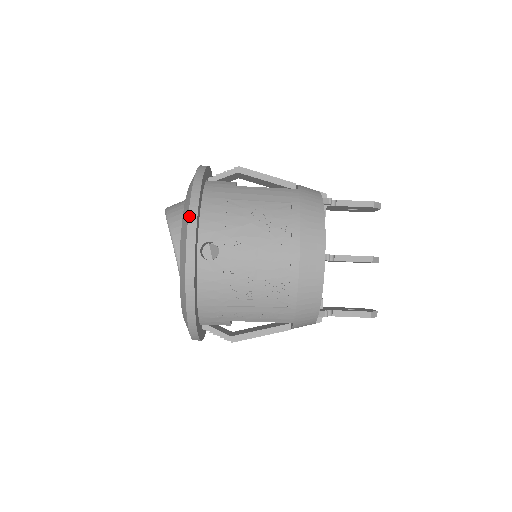
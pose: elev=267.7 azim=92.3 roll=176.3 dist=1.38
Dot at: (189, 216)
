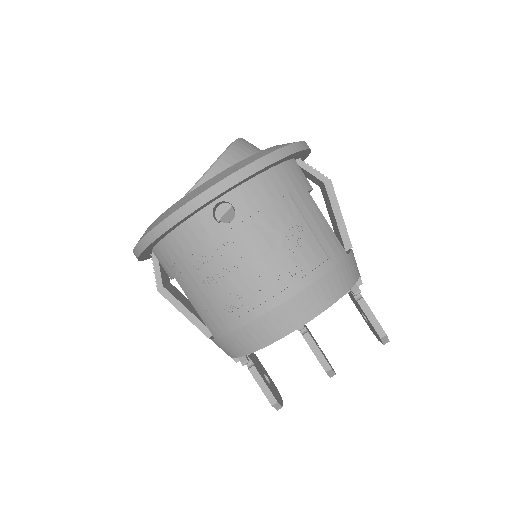
Dot at: (244, 168)
